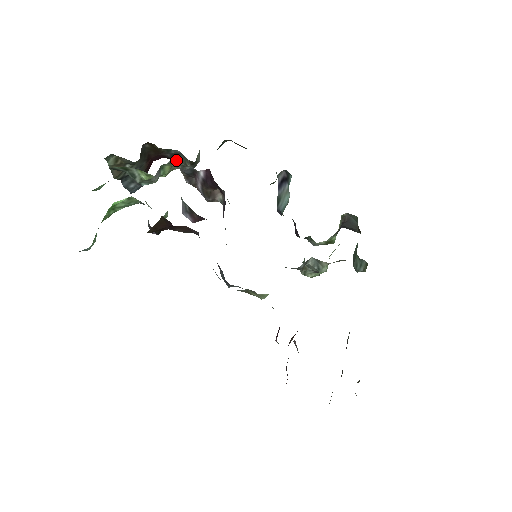
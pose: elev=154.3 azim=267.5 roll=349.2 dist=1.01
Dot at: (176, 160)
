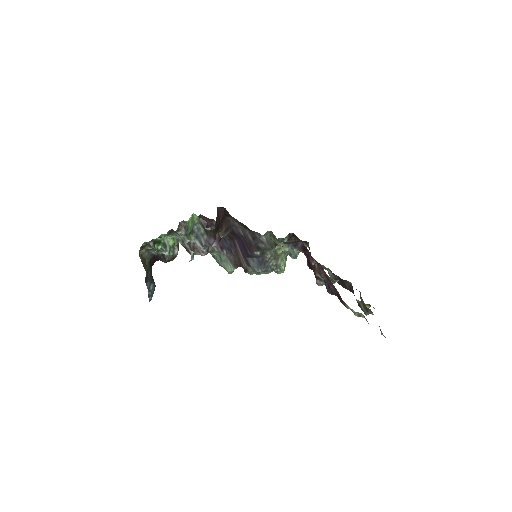
Dot at: (180, 224)
